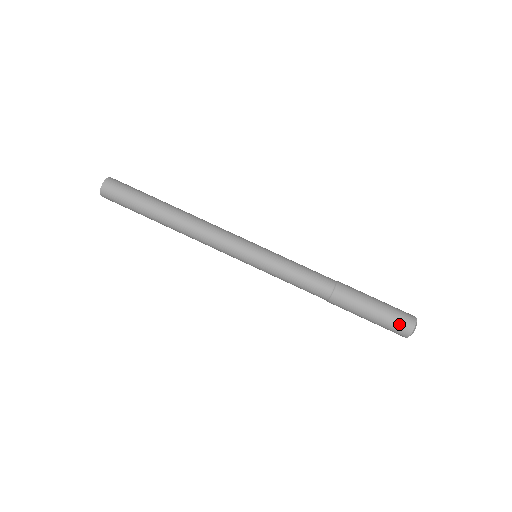
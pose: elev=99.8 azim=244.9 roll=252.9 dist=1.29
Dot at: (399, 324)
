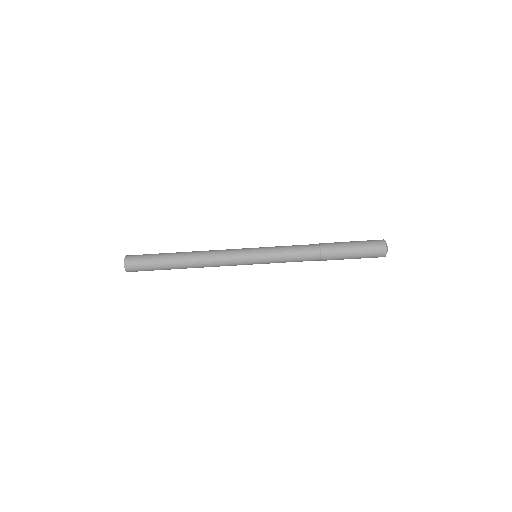
Dot at: (375, 255)
